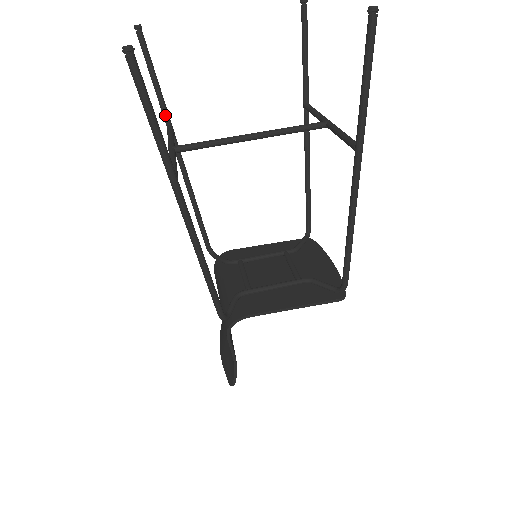
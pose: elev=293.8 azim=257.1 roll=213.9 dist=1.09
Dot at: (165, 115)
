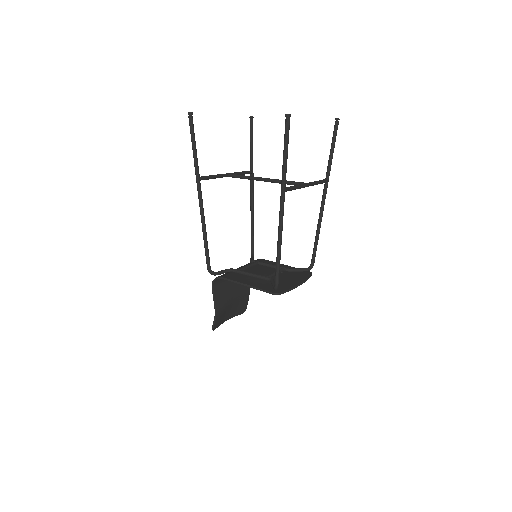
Dot at: (251, 164)
